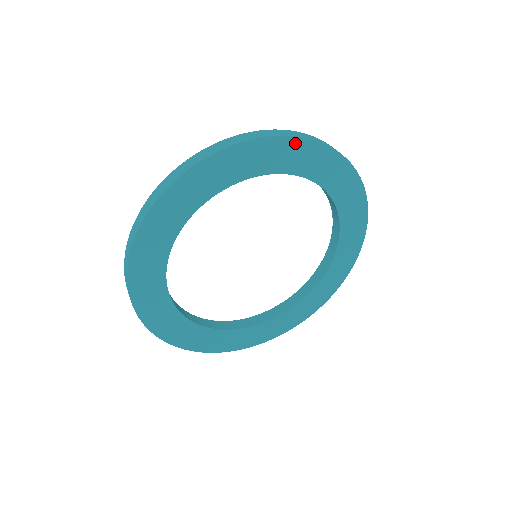
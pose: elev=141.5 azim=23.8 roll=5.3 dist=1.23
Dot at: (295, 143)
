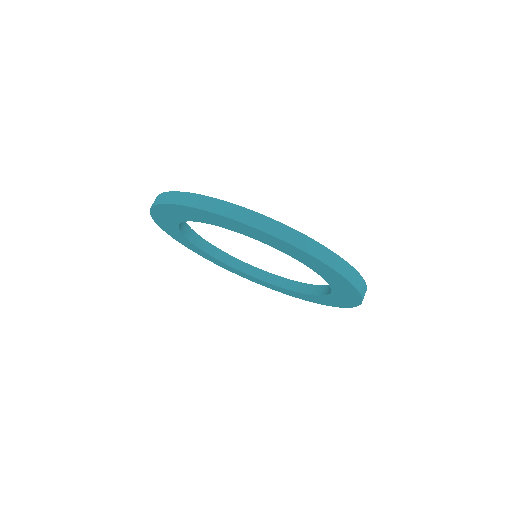
Dot at: (270, 236)
